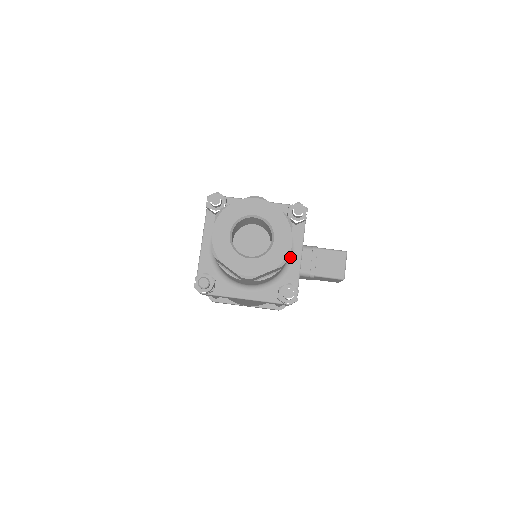
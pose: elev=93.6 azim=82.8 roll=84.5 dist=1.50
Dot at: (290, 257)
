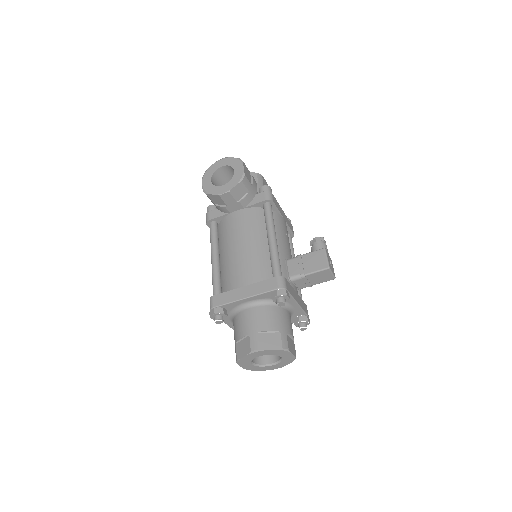
Dot at: (291, 309)
